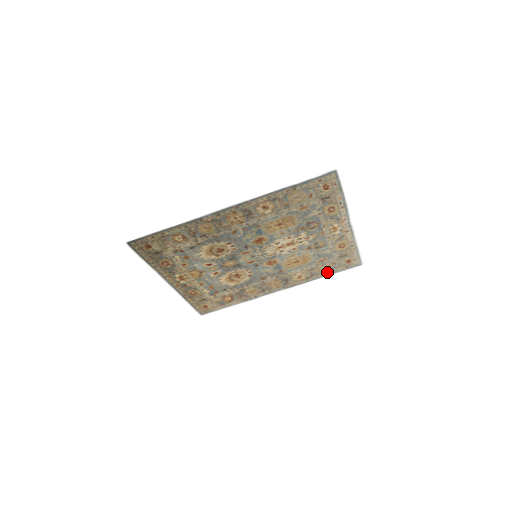
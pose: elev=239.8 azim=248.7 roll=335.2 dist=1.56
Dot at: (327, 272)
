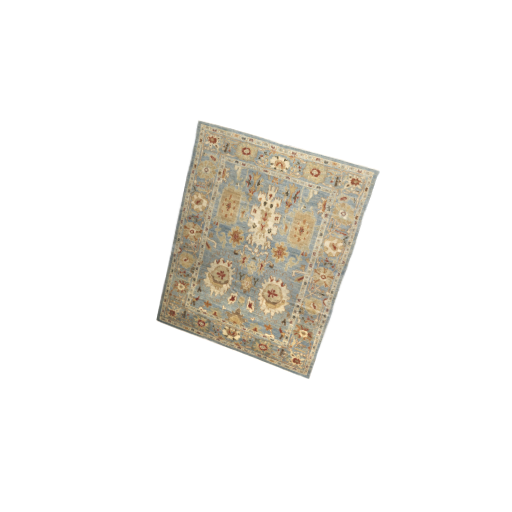
Dot at: (355, 215)
